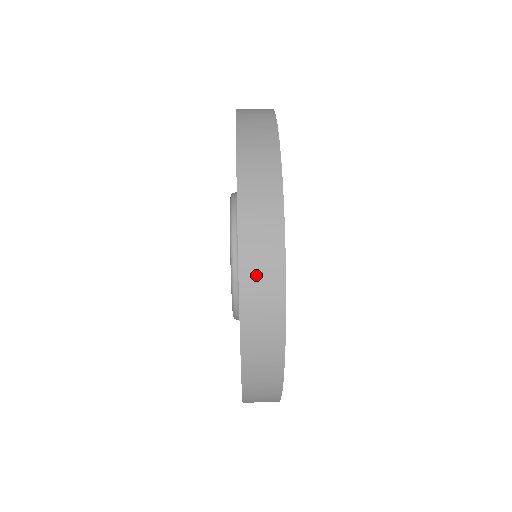
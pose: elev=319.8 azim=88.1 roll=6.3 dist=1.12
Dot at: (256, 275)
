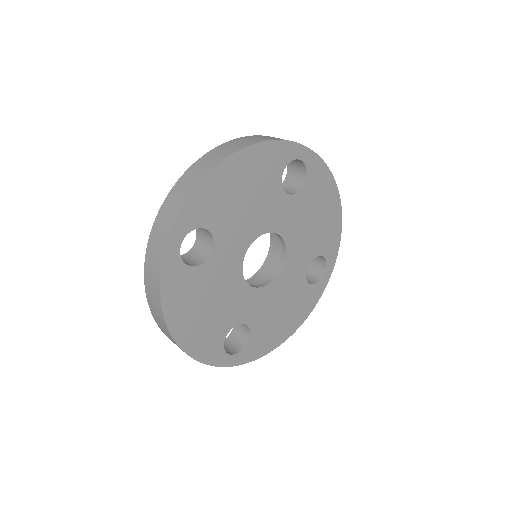
Dot at: (165, 333)
